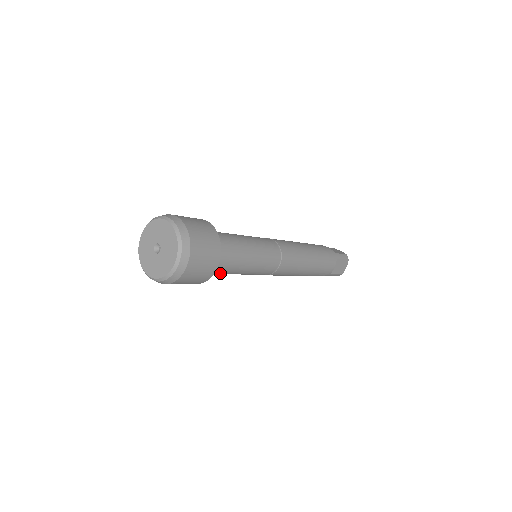
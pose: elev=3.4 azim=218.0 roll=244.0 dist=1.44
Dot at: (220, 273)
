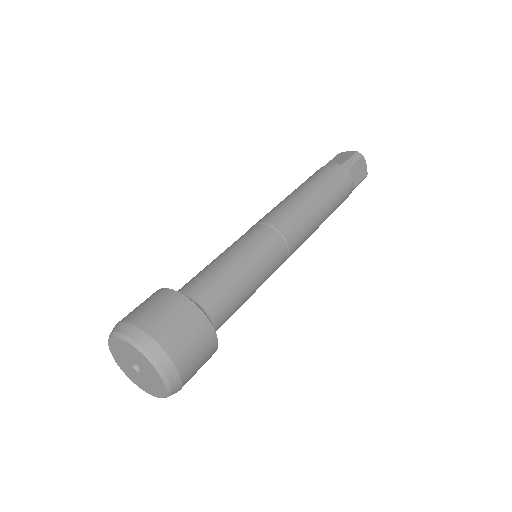
Dot at: occluded
